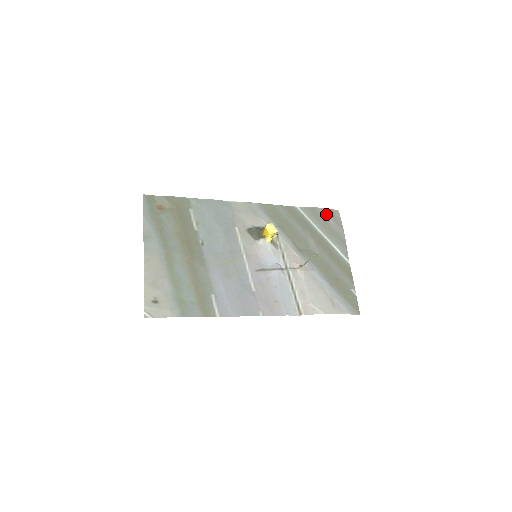
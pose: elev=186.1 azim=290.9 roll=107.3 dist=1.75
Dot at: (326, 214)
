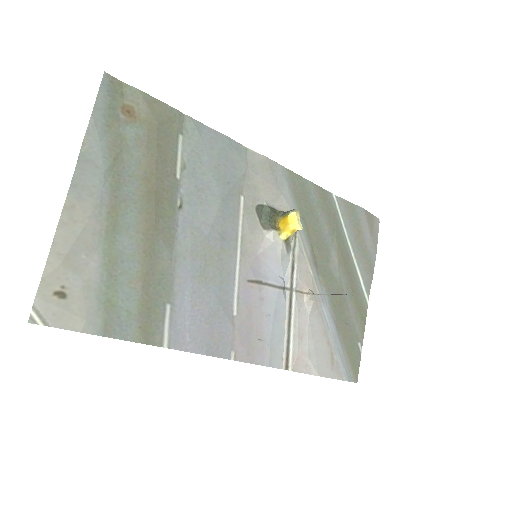
Dot at: (365, 220)
